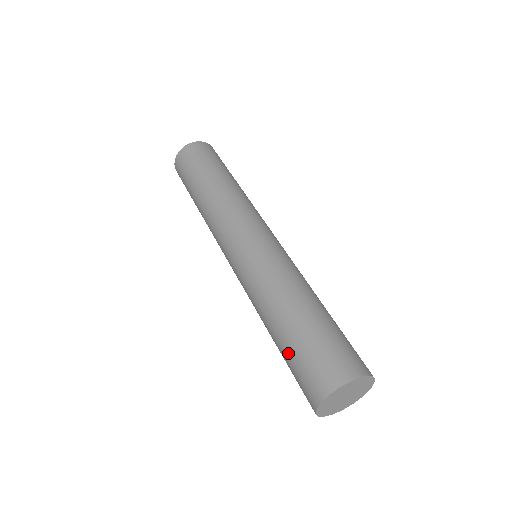
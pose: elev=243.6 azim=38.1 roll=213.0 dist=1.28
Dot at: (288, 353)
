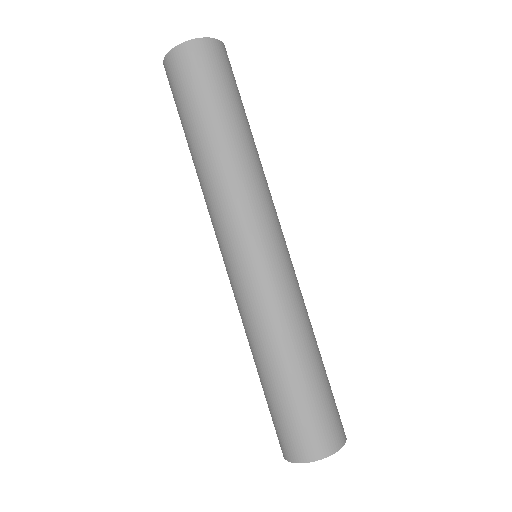
Dot at: occluded
